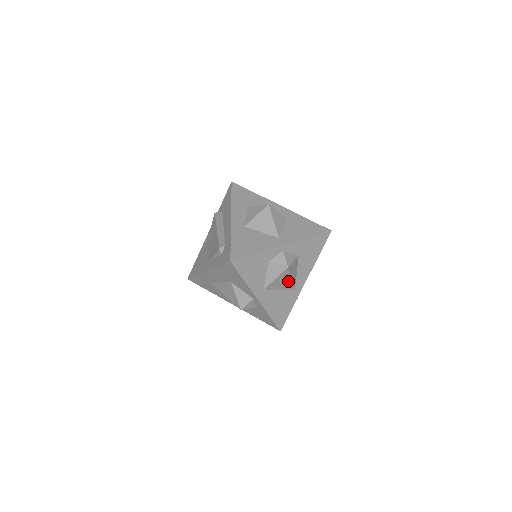
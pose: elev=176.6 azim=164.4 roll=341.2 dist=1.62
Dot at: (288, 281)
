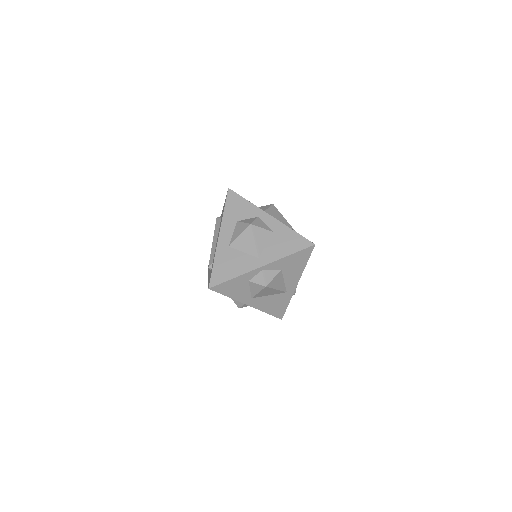
Dot at: (274, 291)
